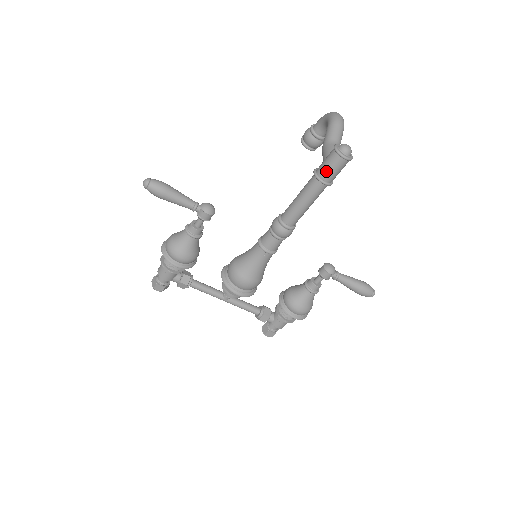
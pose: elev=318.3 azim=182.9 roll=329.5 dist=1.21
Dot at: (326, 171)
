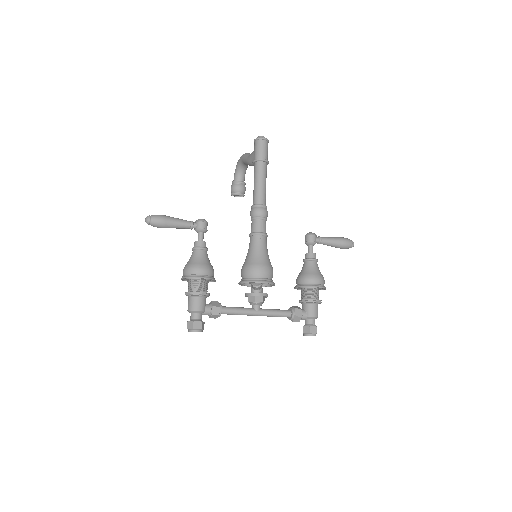
Dot at: (260, 153)
